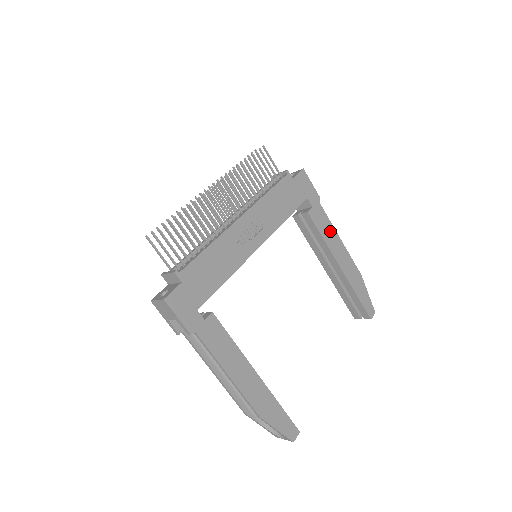
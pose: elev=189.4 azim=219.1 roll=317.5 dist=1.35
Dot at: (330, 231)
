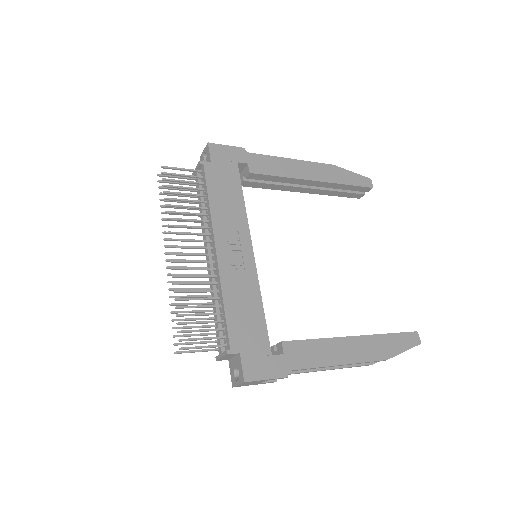
Dot at: (279, 164)
